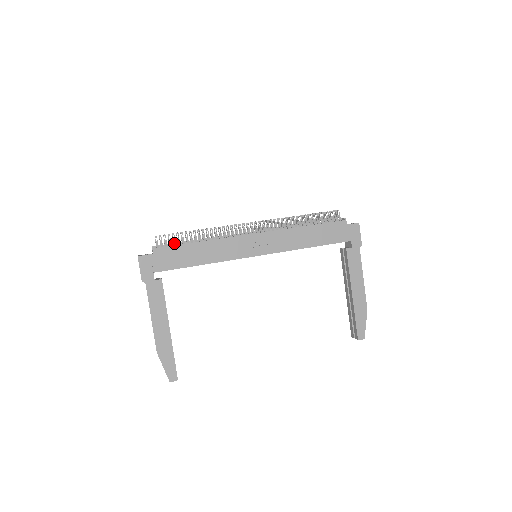
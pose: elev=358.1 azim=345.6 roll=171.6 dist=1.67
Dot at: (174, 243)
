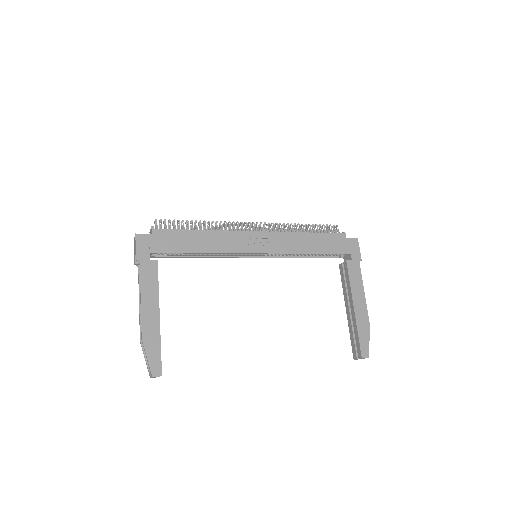
Dot at: (174, 228)
